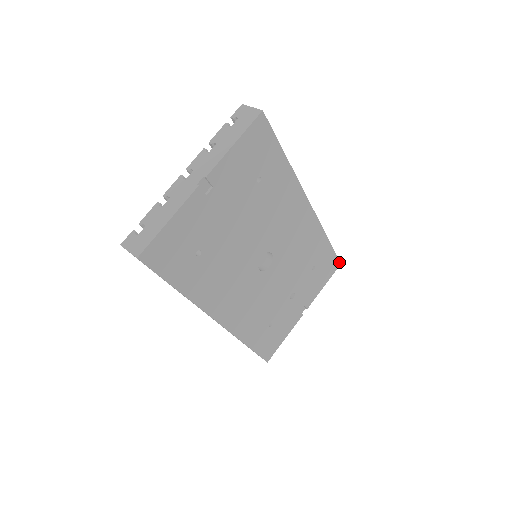
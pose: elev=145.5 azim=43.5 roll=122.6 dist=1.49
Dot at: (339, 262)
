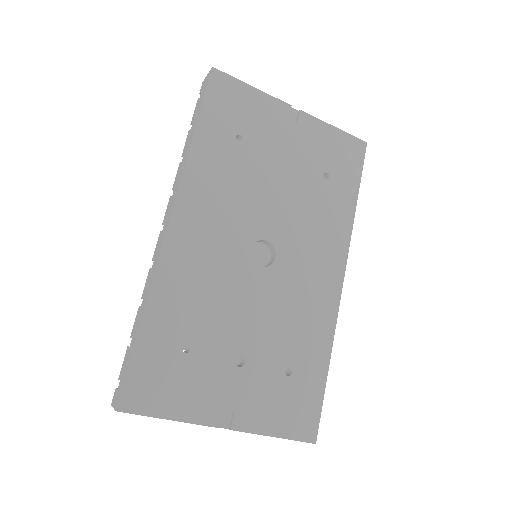
Dot at: (316, 436)
